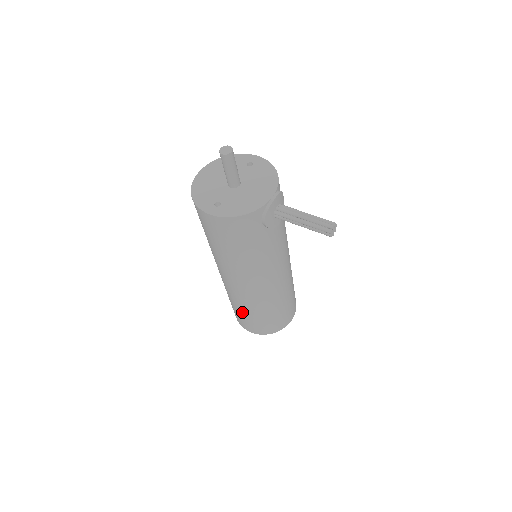
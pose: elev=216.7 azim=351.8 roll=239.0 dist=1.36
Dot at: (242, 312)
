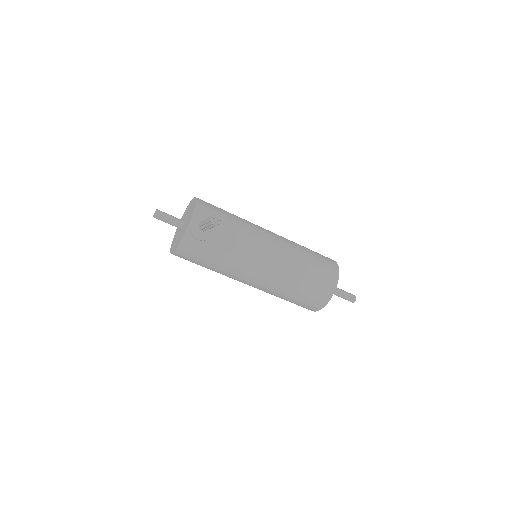
Dot at: occluded
